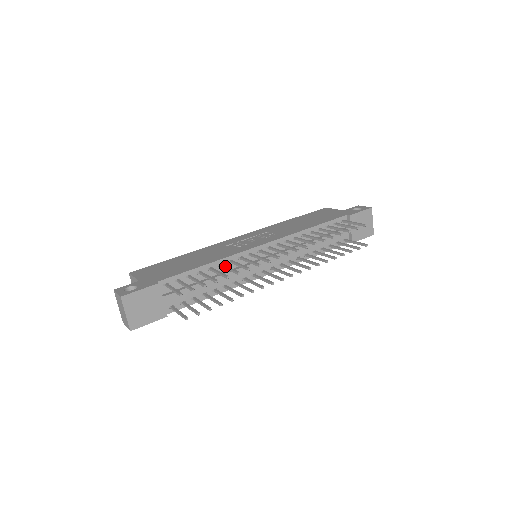
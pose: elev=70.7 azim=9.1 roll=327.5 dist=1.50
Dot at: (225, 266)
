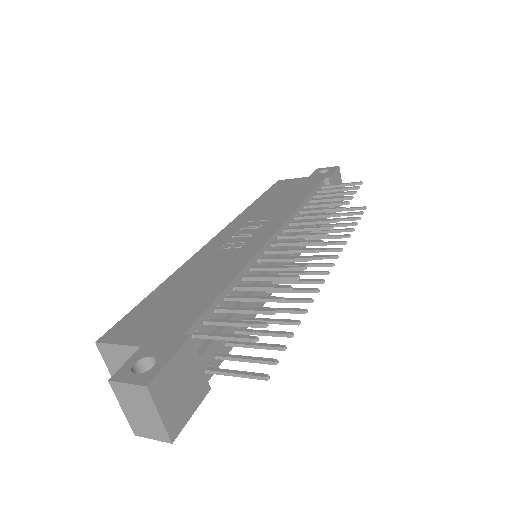
Dot at: (259, 276)
